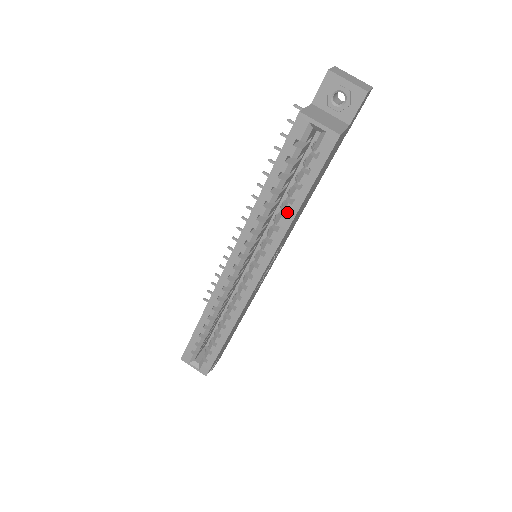
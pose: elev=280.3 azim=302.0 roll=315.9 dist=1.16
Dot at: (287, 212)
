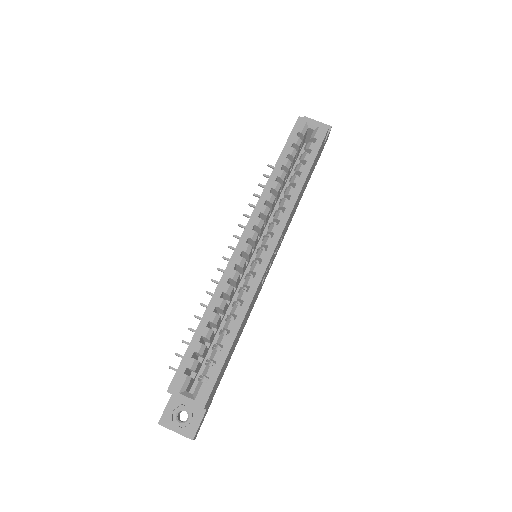
Dot at: (296, 183)
